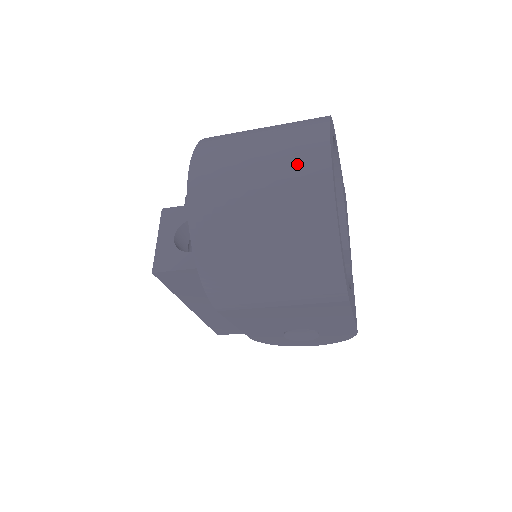
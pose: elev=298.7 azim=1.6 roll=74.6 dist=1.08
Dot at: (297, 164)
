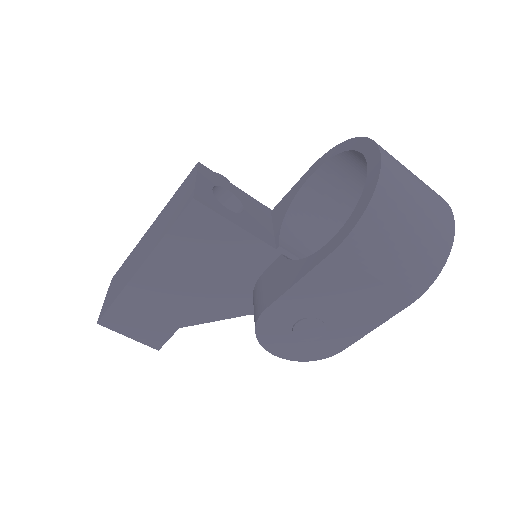
Dot at: (436, 195)
